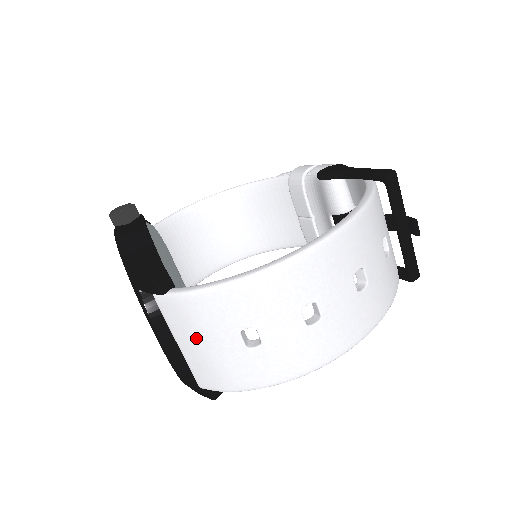
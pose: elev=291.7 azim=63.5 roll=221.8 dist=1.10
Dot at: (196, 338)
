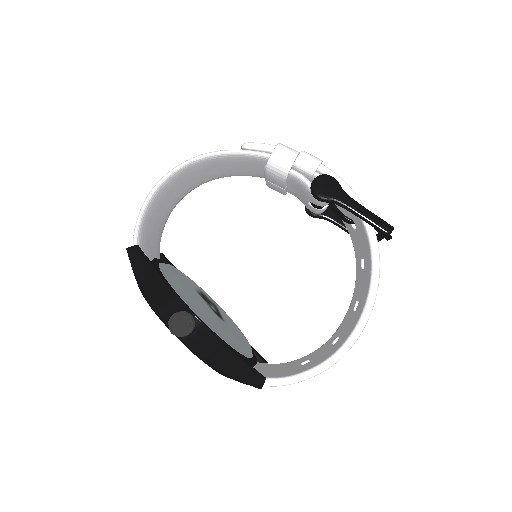
Dot at: occluded
